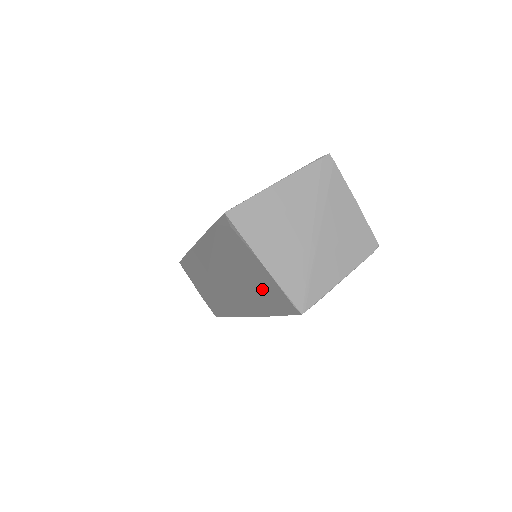
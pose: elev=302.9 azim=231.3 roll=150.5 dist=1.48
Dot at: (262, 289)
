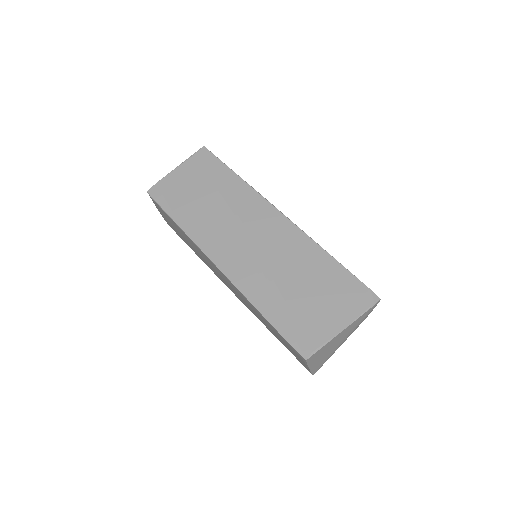
Dot at: (287, 347)
